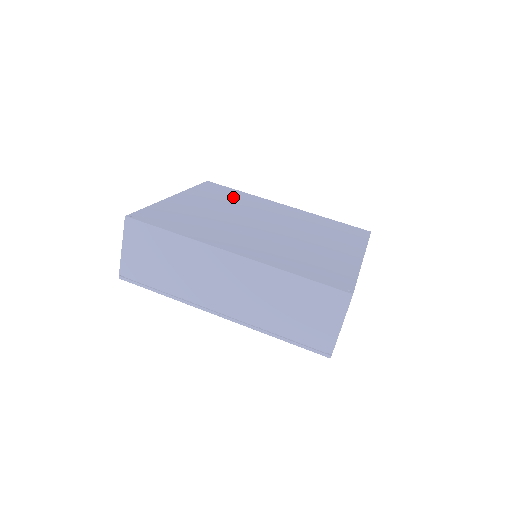
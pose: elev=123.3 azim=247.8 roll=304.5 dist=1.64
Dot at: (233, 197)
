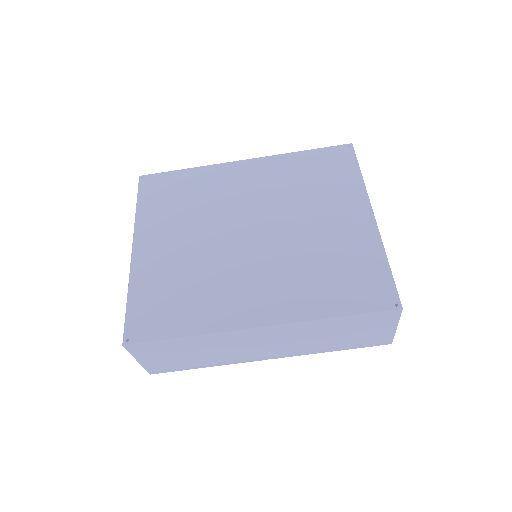
Dot at: (187, 193)
